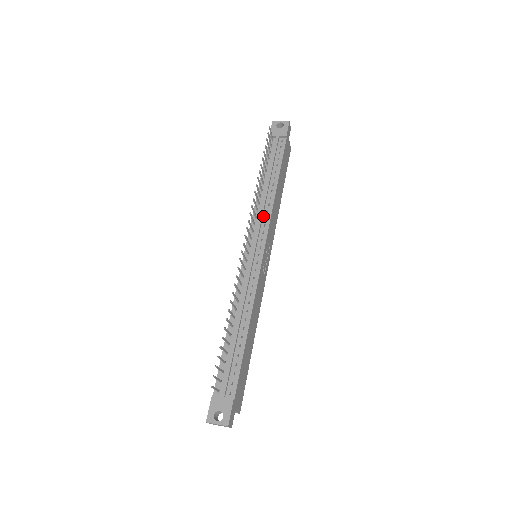
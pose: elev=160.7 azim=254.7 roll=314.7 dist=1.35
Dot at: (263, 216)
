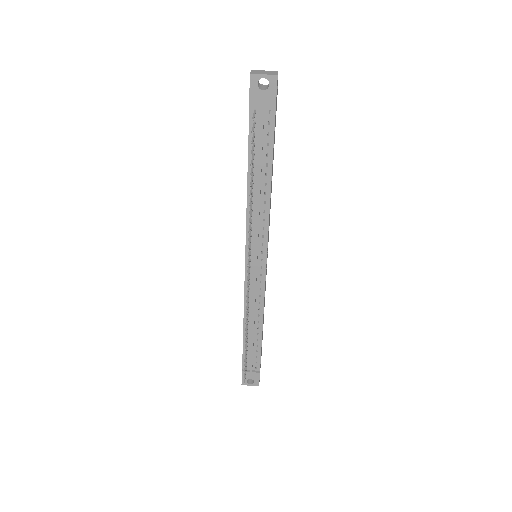
Dot at: (259, 226)
